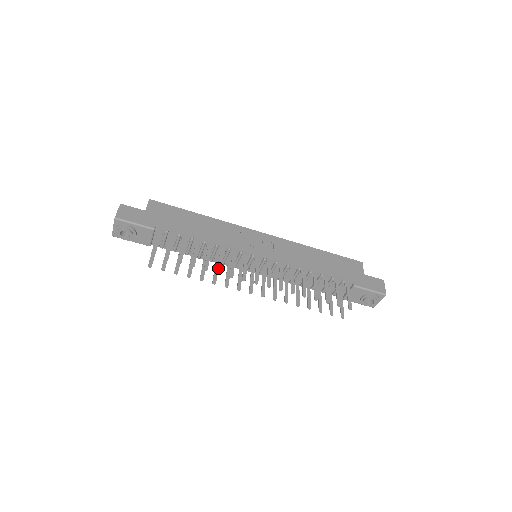
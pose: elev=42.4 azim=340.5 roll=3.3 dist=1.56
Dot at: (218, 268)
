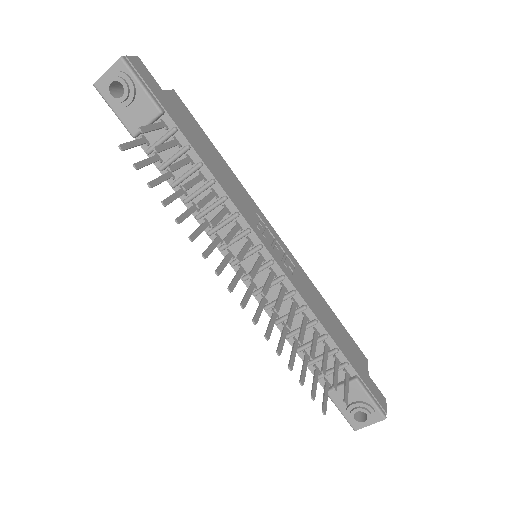
Dot at: (214, 219)
